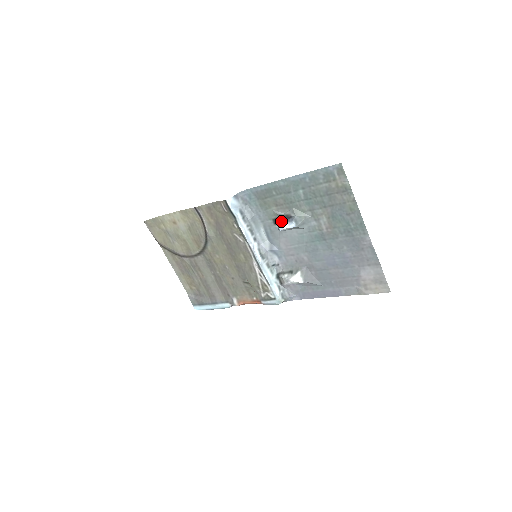
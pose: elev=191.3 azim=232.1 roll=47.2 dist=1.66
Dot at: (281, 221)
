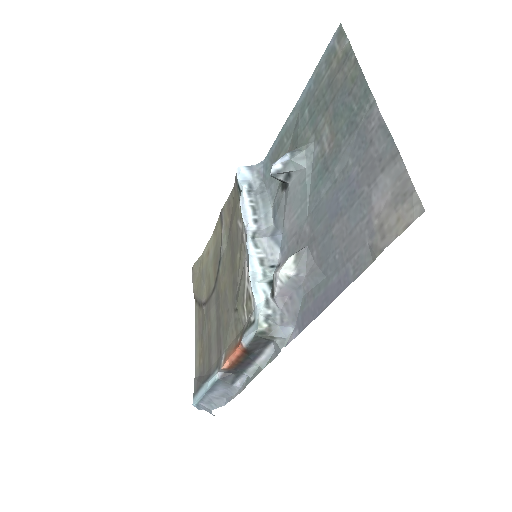
Dot at: occluded
